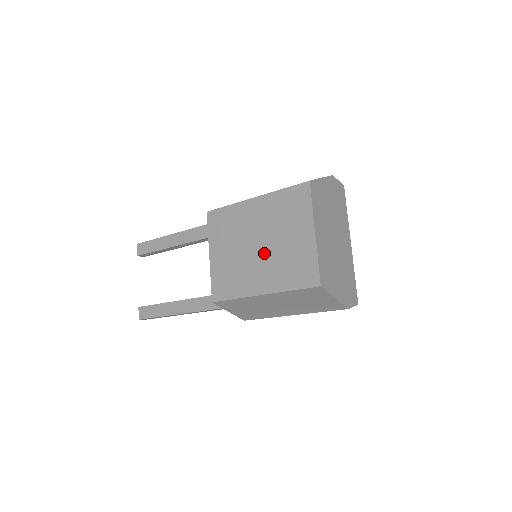
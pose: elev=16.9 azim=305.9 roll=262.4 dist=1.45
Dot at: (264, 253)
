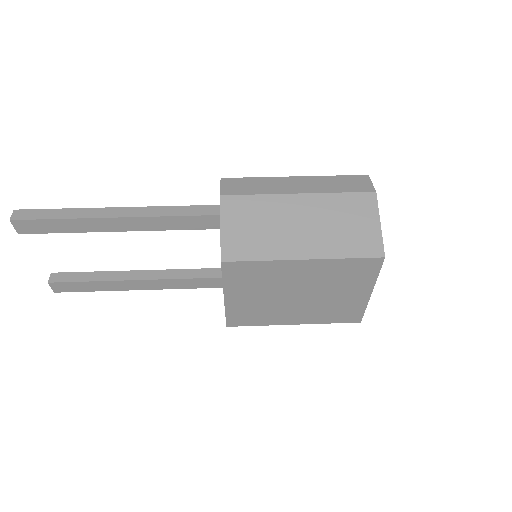
Dot at: (305, 301)
